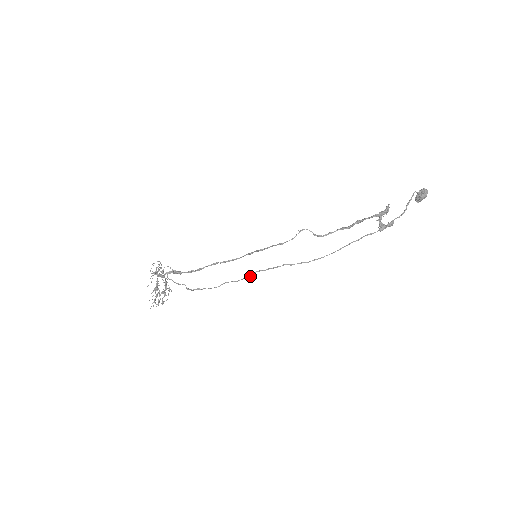
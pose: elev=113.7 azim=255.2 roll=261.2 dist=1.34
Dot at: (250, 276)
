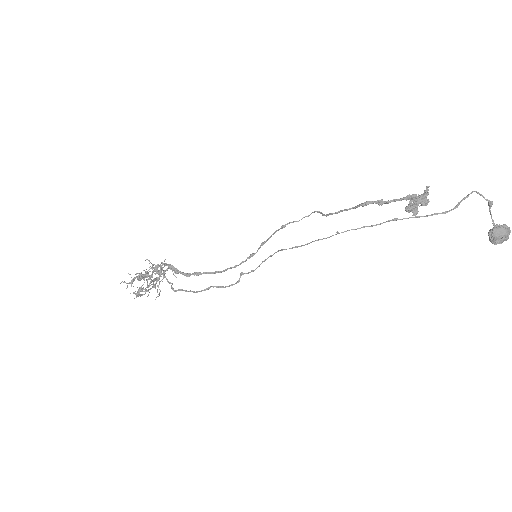
Dot at: (239, 281)
